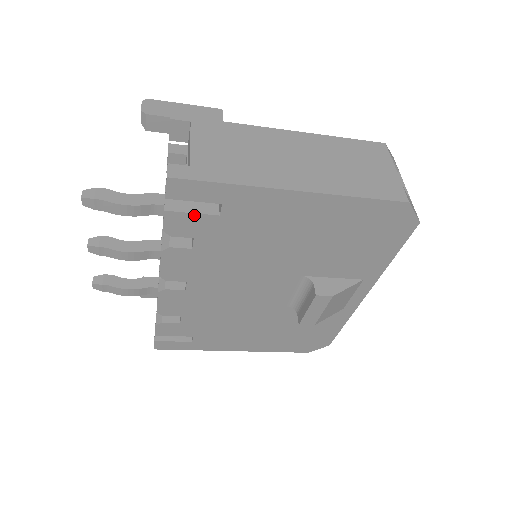
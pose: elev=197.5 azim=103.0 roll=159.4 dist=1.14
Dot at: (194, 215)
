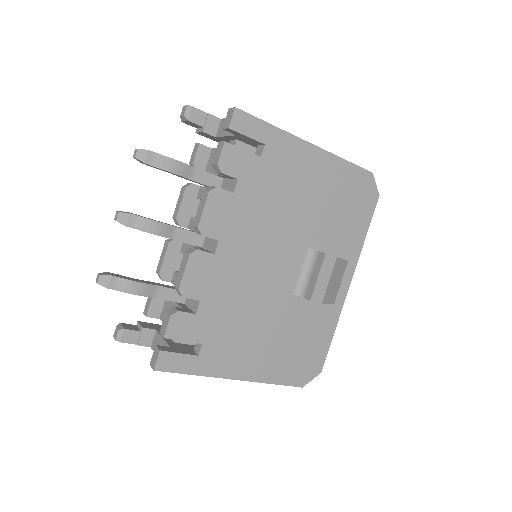
Dot at: (244, 152)
